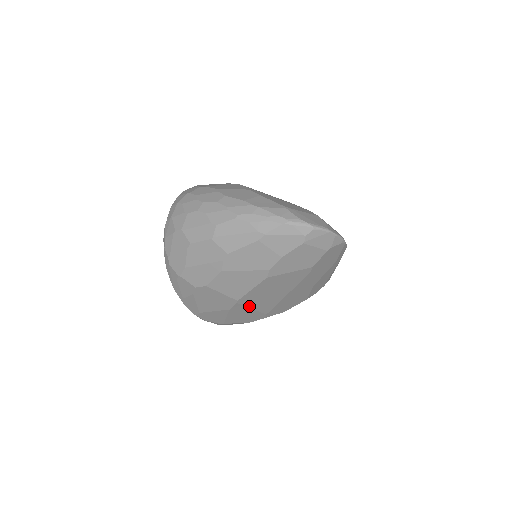
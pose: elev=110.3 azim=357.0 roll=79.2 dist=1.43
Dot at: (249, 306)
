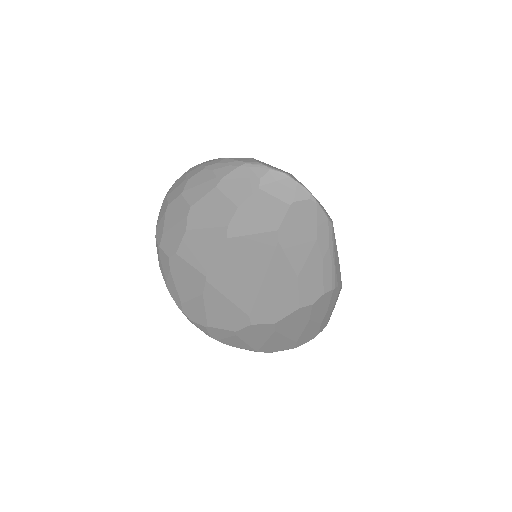
Dot at: (223, 292)
